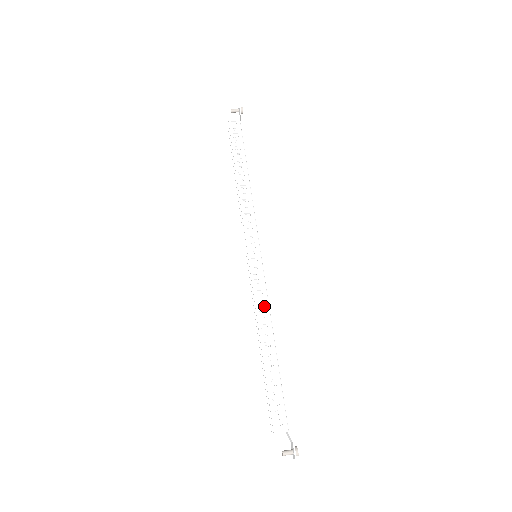
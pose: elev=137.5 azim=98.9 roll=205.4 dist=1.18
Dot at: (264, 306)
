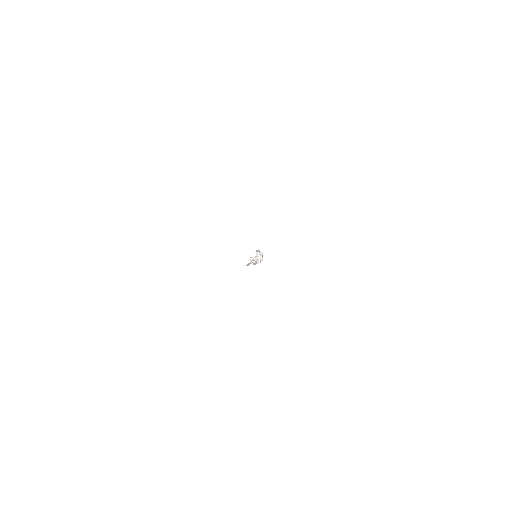
Dot at: occluded
